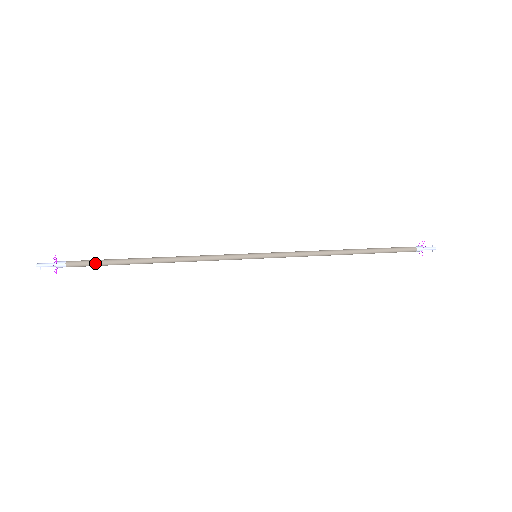
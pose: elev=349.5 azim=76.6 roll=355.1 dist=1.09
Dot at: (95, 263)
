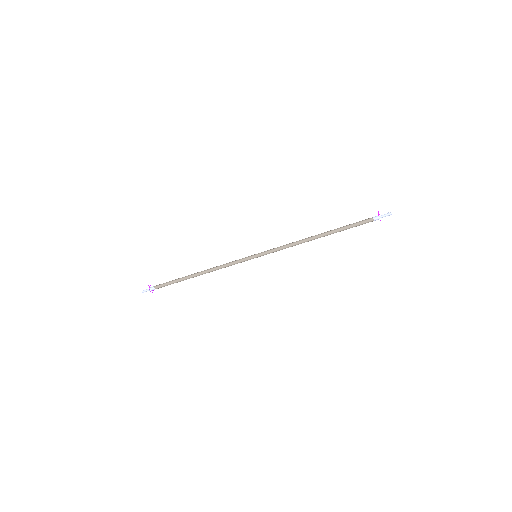
Dot at: (168, 282)
